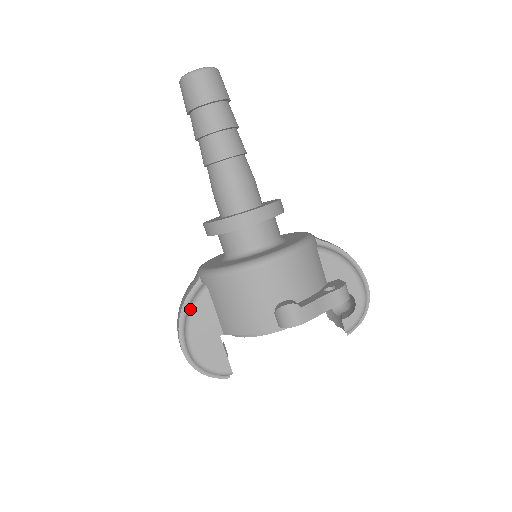
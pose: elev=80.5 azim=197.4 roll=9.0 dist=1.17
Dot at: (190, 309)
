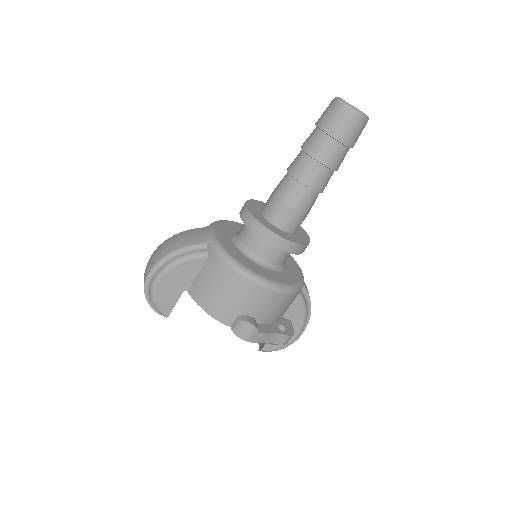
Dot at: (182, 258)
